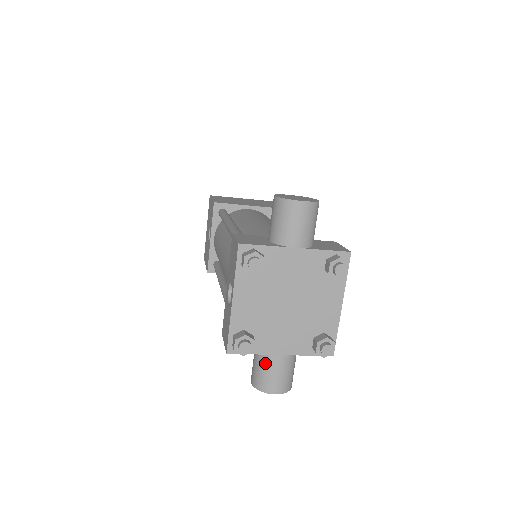
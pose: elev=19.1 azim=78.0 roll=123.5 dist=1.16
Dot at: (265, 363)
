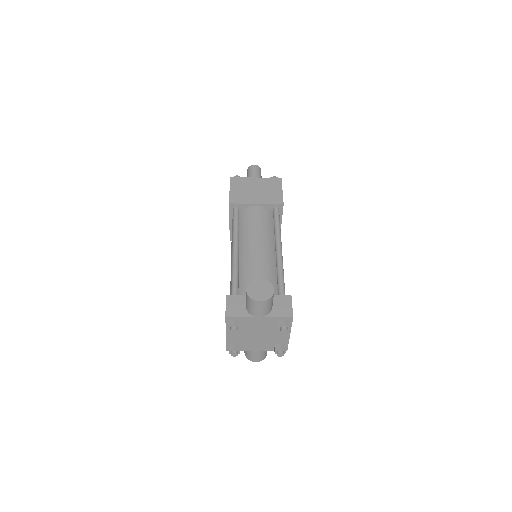
Dot at: (249, 351)
